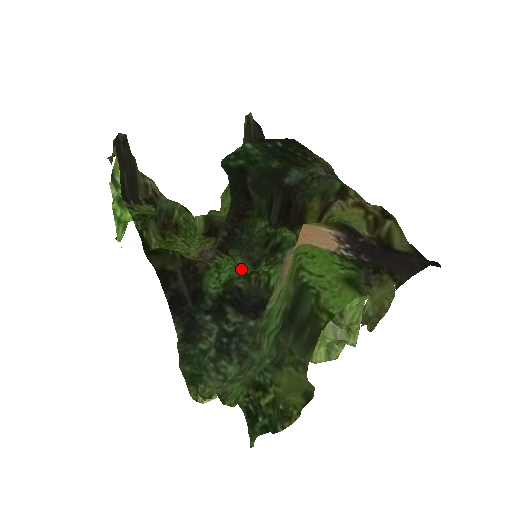
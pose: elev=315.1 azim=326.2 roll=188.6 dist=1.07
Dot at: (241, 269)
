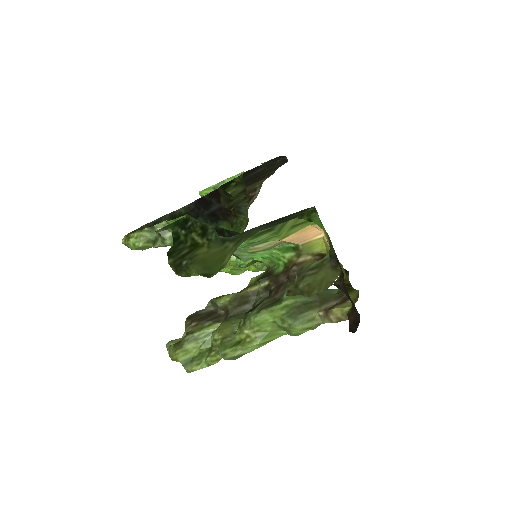
Dot at: occluded
